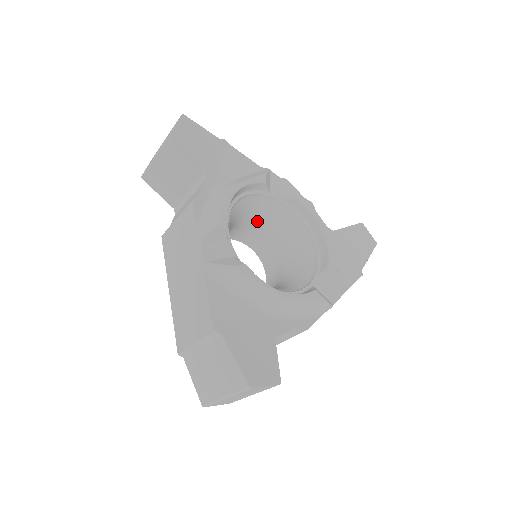
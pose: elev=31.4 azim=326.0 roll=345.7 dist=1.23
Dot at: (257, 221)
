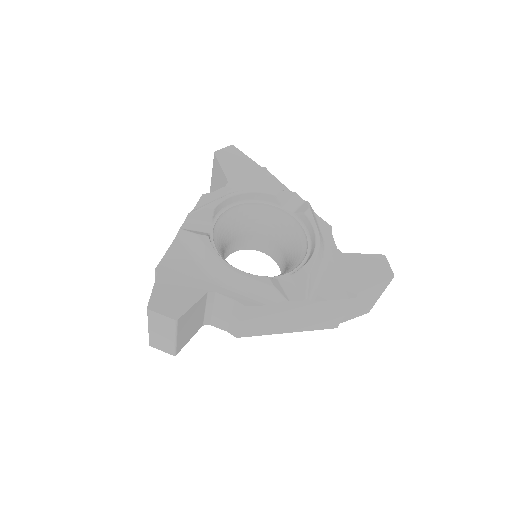
Dot at: (273, 232)
